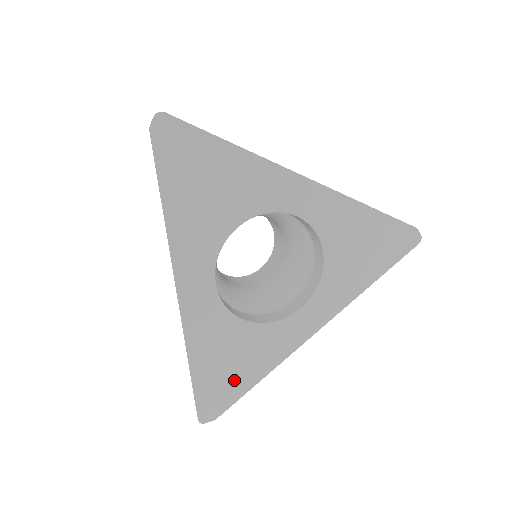
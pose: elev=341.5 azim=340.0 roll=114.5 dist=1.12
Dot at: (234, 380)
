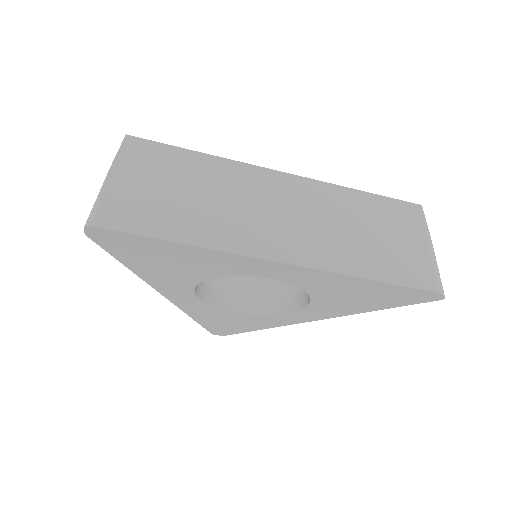
Dot at: (235, 327)
